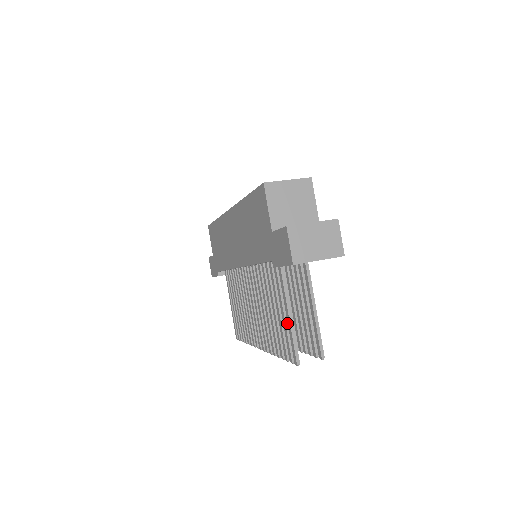
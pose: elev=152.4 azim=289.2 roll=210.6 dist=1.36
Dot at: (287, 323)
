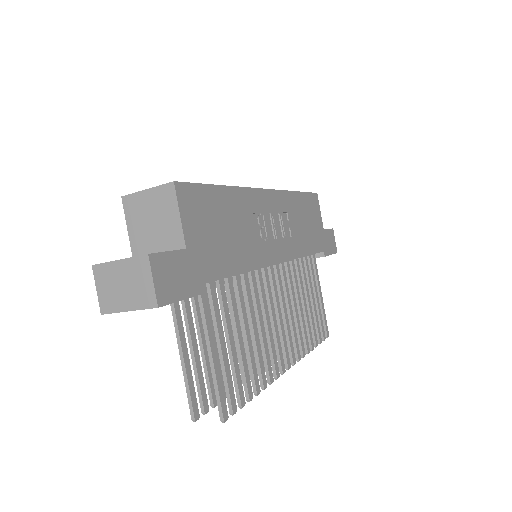
Dot at: (194, 364)
